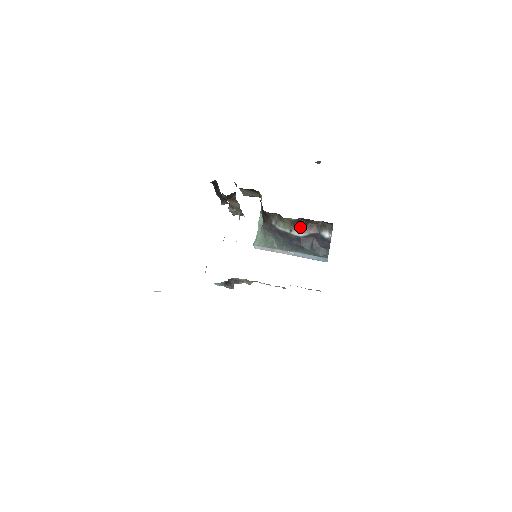
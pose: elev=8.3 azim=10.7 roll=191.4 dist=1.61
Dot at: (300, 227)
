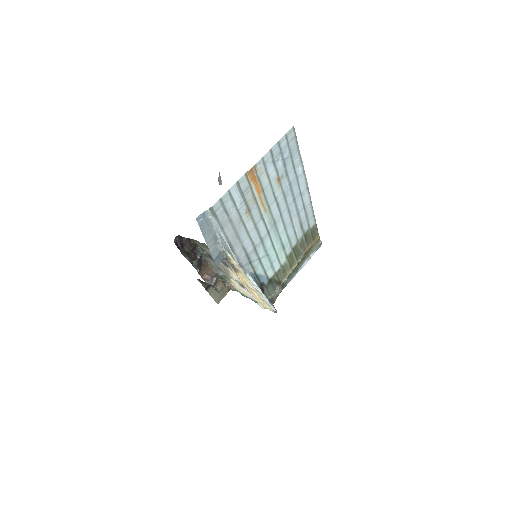
Dot at: occluded
